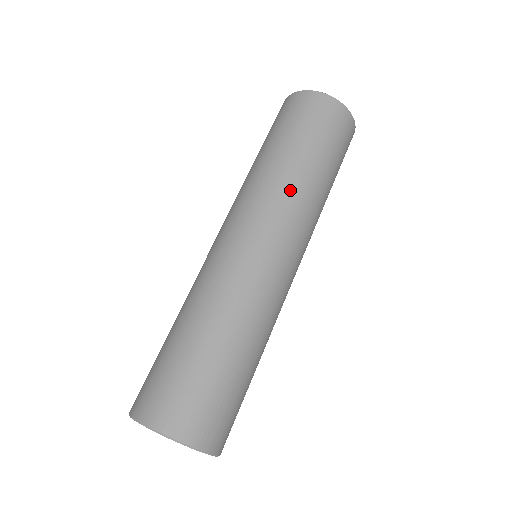
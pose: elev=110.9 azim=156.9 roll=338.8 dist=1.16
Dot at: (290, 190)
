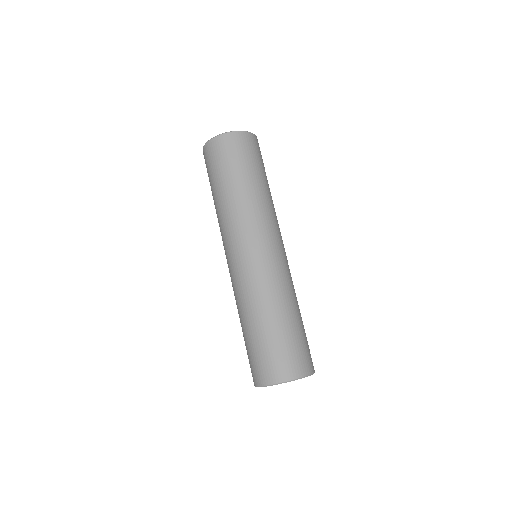
Dot at: (264, 207)
